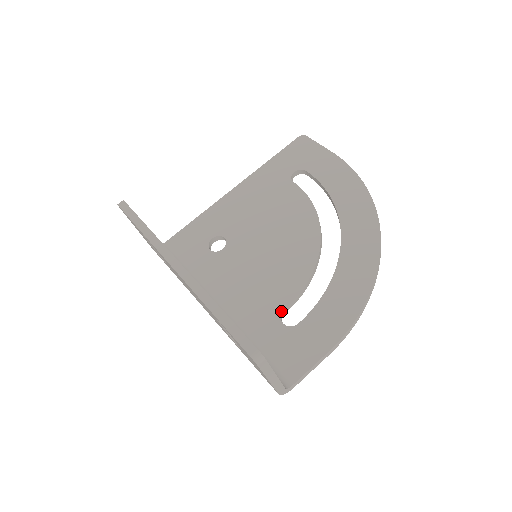
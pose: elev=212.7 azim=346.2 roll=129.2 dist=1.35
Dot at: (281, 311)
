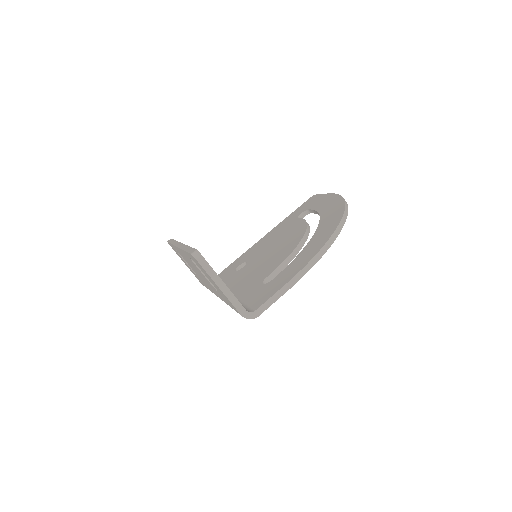
Dot at: (264, 279)
